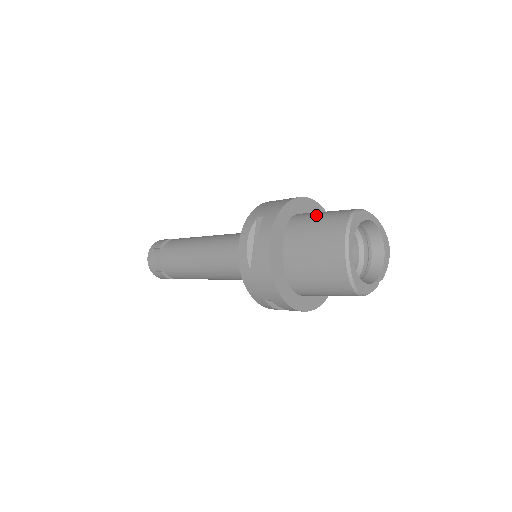
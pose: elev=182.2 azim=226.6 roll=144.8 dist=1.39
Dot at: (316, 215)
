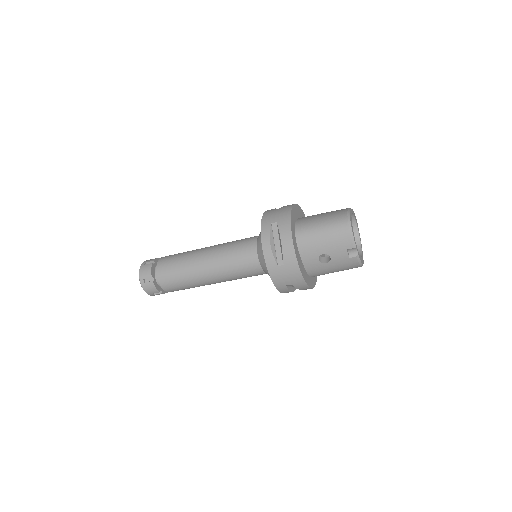
Dot at: occluded
